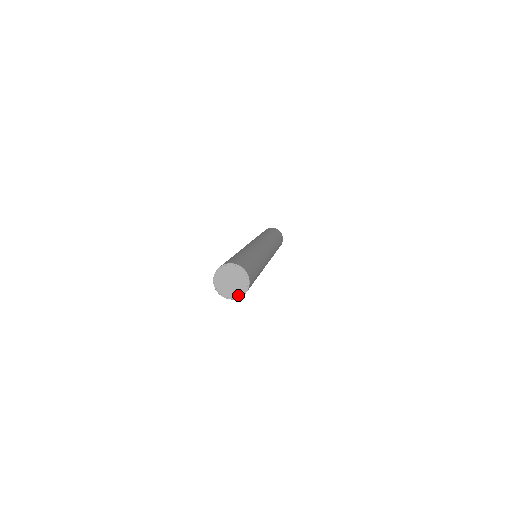
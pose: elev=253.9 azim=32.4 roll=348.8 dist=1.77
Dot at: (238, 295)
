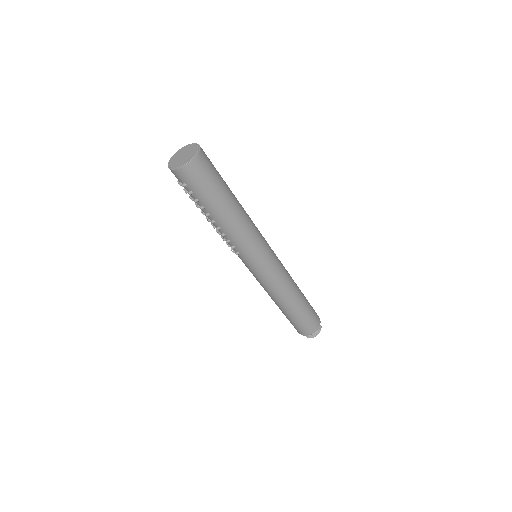
Dot at: (181, 165)
